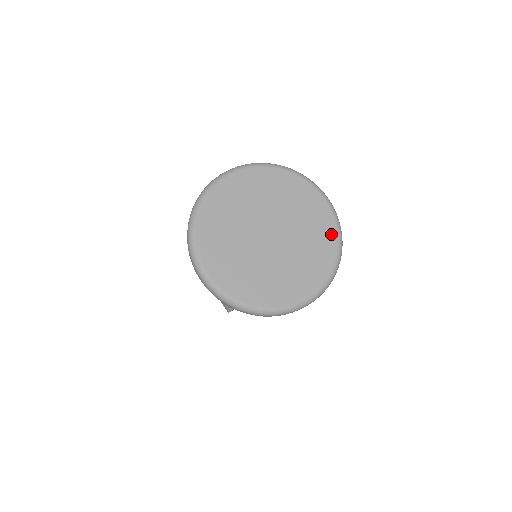
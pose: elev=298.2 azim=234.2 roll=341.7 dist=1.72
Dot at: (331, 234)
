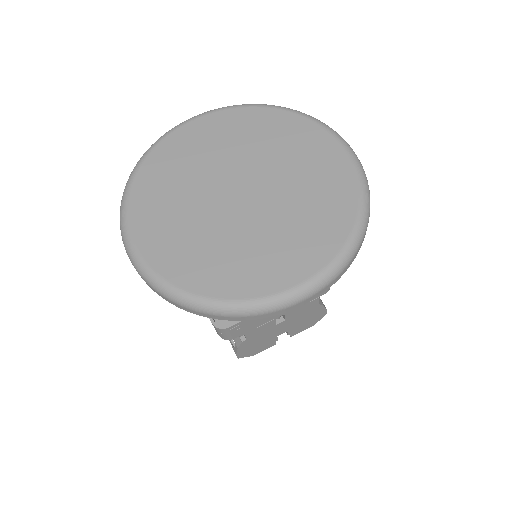
Dot at: (347, 194)
